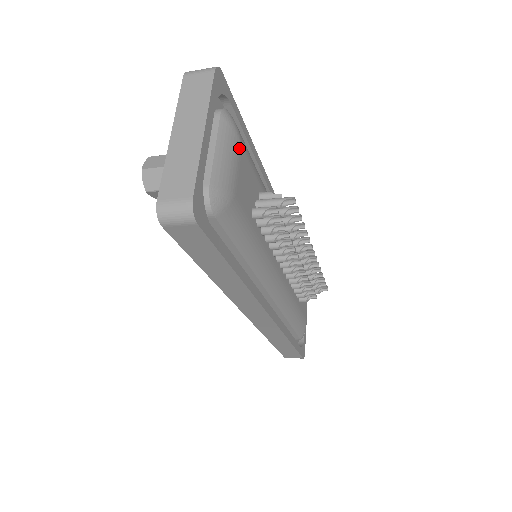
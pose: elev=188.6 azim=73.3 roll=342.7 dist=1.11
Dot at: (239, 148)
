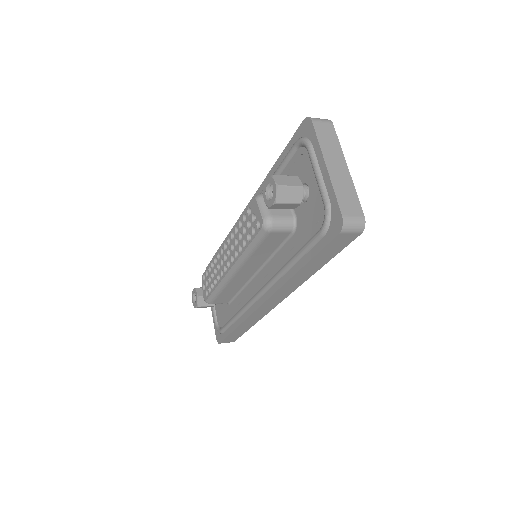
Dot at: occluded
